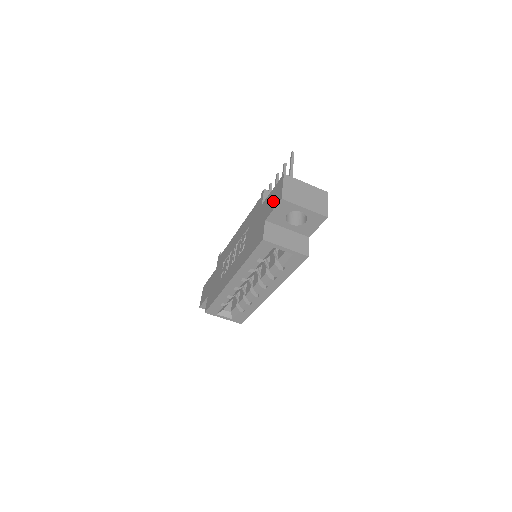
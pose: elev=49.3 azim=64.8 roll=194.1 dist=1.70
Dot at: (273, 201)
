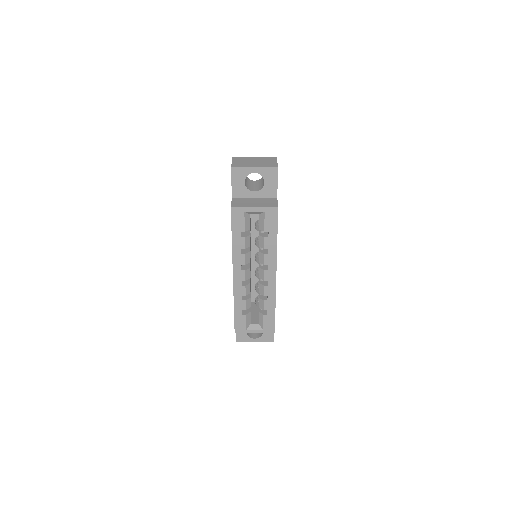
Dot at: occluded
